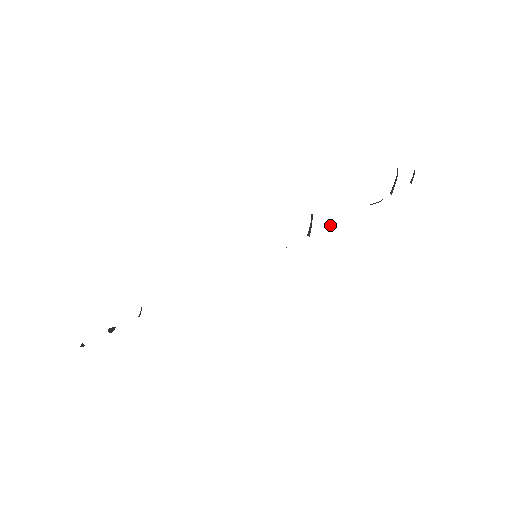
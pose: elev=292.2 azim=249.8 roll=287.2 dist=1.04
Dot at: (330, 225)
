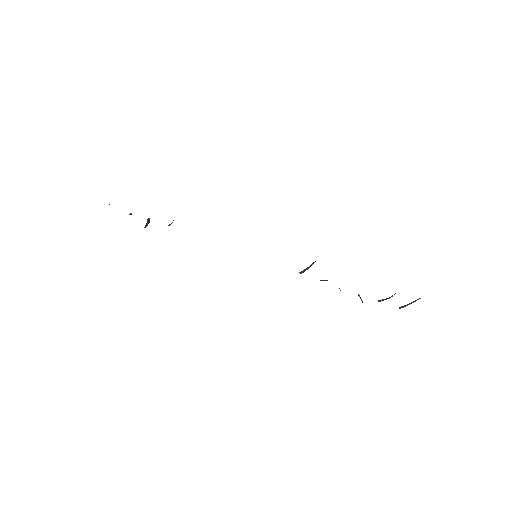
Dot at: (321, 280)
